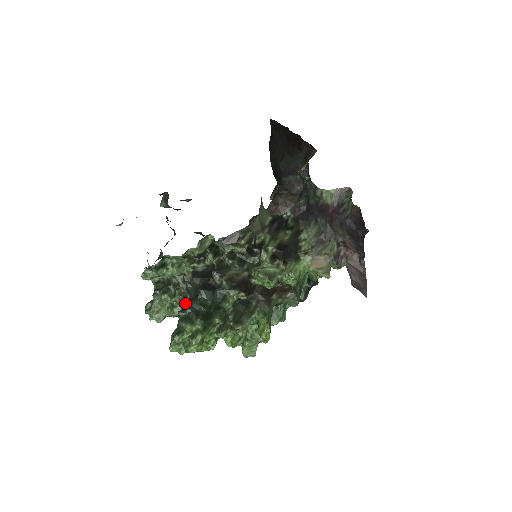
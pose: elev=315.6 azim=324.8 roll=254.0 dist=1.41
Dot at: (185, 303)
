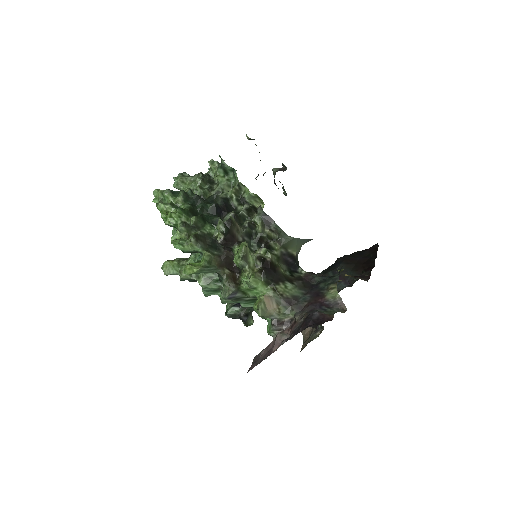
Dot at: occluded
